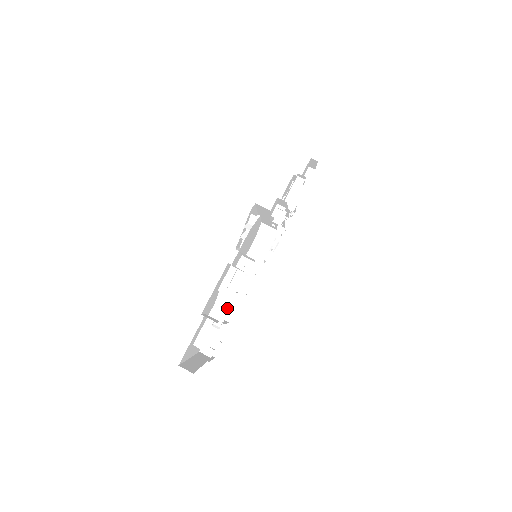
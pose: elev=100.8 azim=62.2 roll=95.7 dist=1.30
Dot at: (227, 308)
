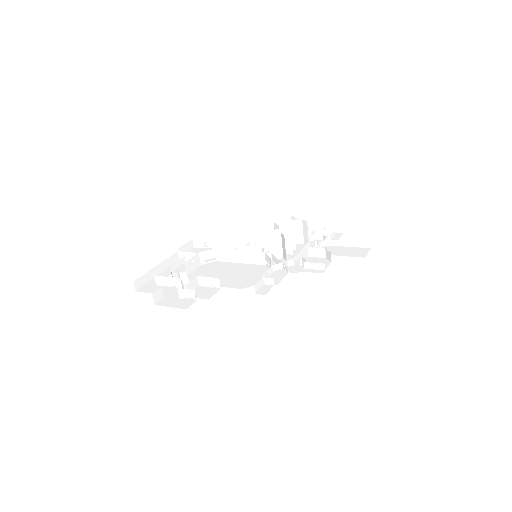
Dot at: occluded
